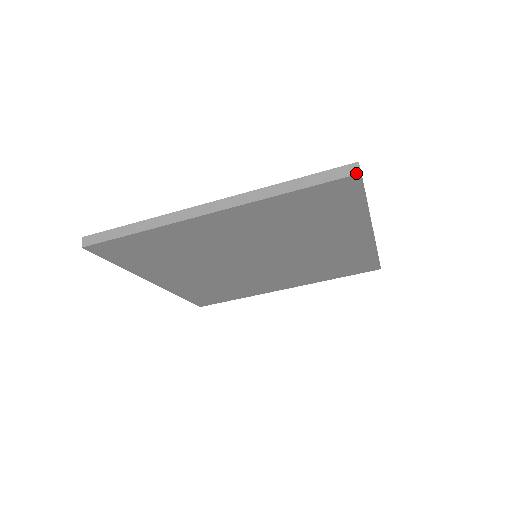
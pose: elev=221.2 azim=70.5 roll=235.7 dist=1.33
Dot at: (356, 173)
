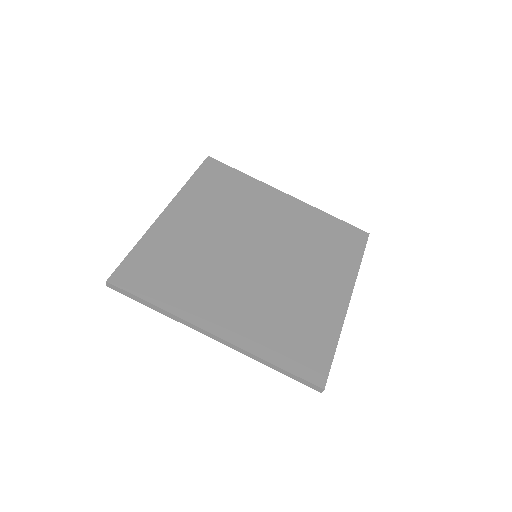
Dot at: (367, 233)
